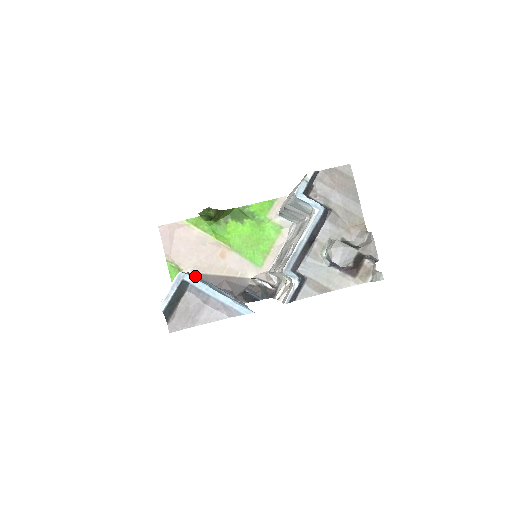
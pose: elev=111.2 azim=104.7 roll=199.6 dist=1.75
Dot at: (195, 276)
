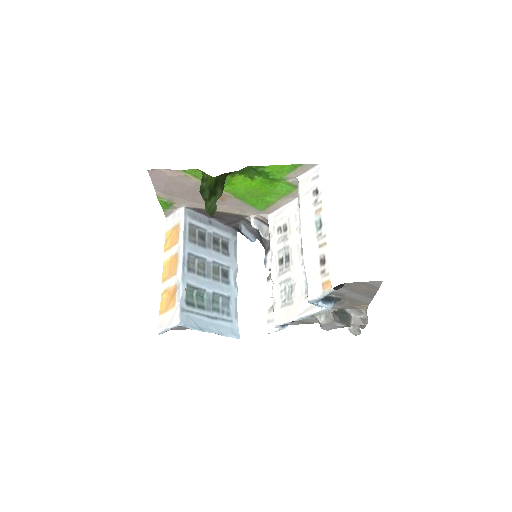
Dot at: (190, 254)
